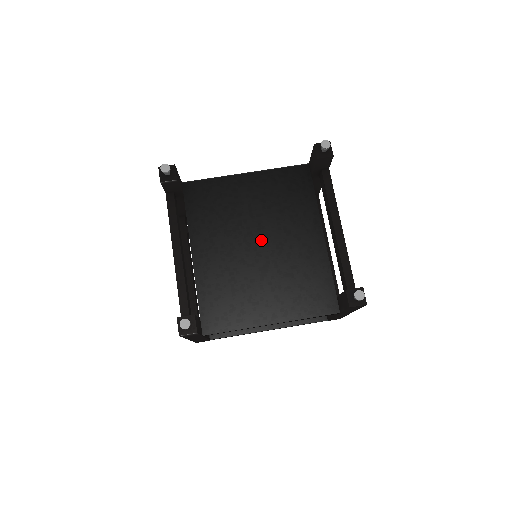
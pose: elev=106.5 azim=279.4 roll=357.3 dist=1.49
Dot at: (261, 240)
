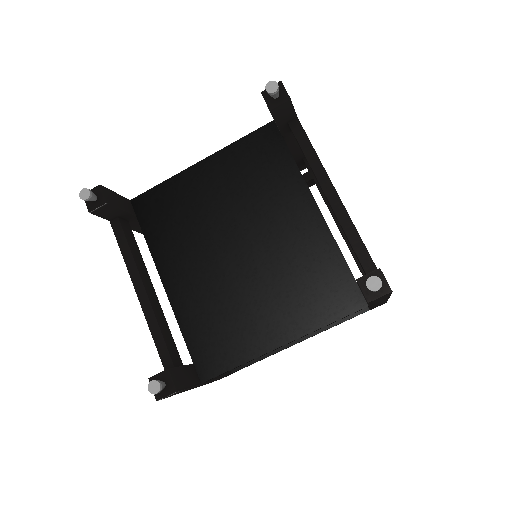
Dot at: (240, 240)
